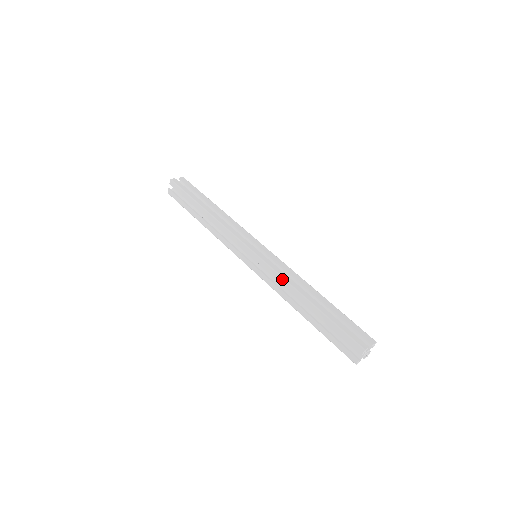
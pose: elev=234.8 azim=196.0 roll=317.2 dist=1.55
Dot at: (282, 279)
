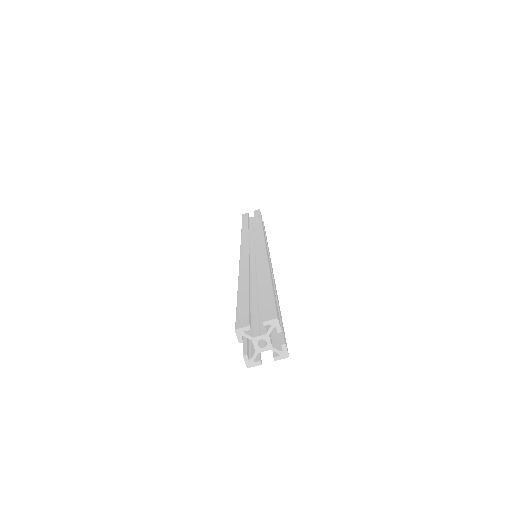
Dot at: occluded
